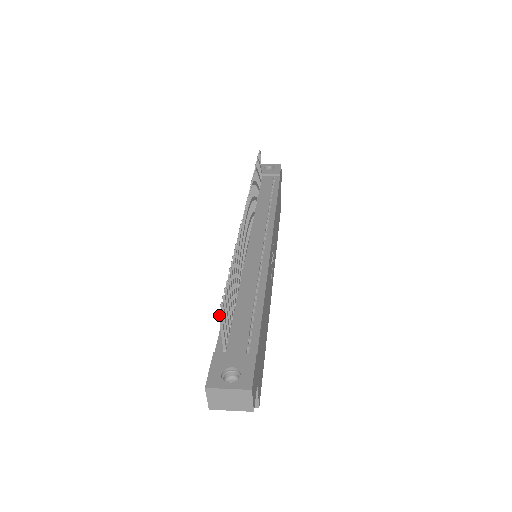
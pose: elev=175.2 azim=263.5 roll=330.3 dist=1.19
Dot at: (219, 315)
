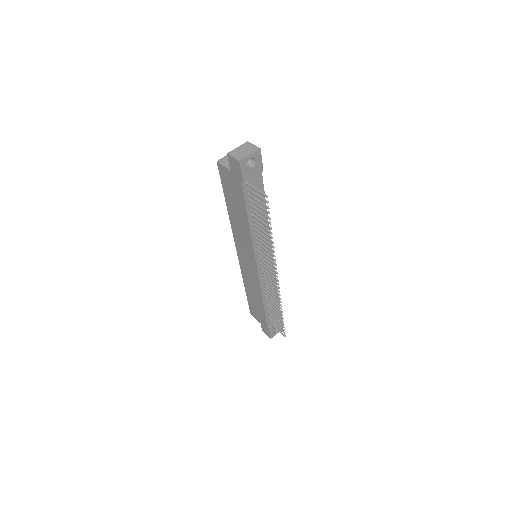
Dot at: (284, 336)
